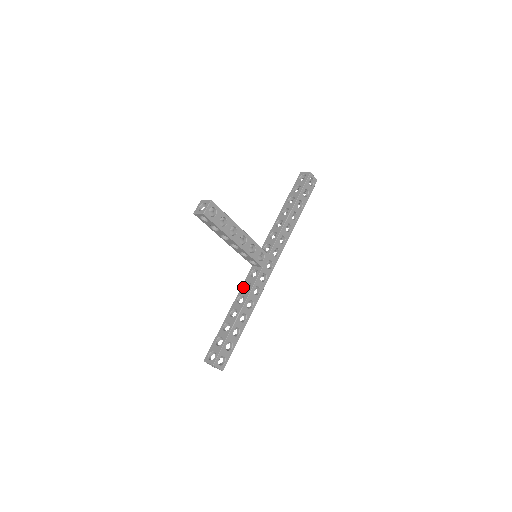
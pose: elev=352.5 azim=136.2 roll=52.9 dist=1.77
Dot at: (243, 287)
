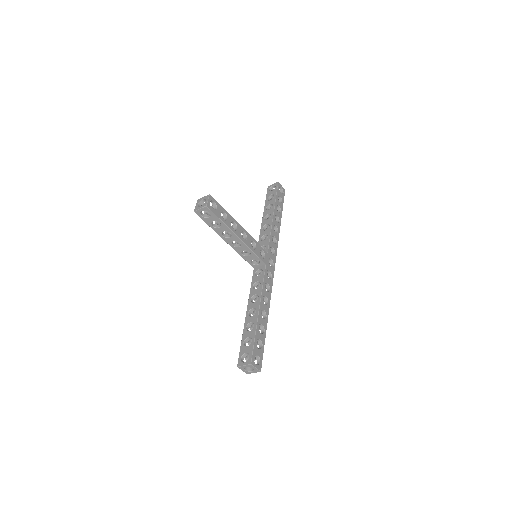
Dot at: (252, 288)
